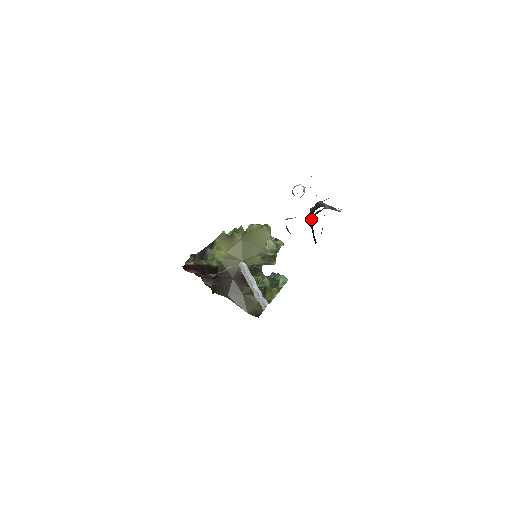
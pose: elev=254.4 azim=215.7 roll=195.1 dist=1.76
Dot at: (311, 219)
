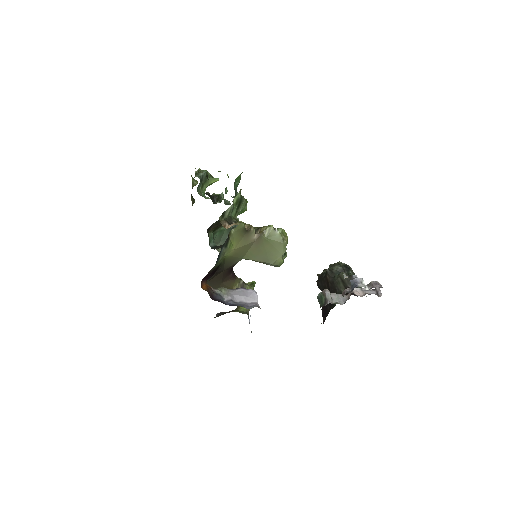
Dot at: (338, 285)
